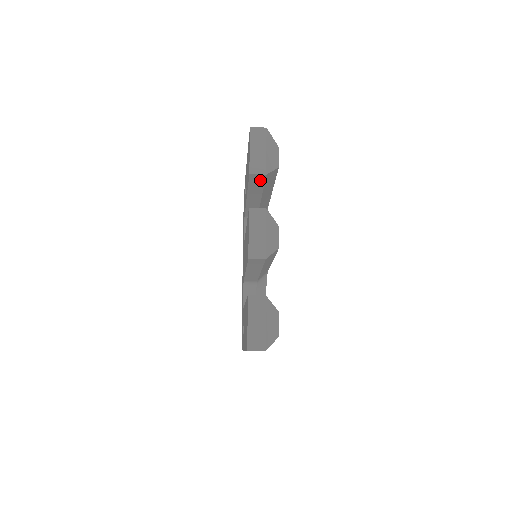
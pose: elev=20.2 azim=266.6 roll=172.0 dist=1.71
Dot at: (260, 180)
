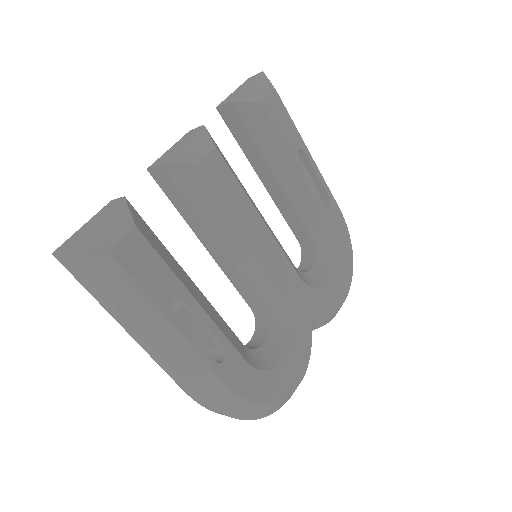
Dot at: (236, 121)
